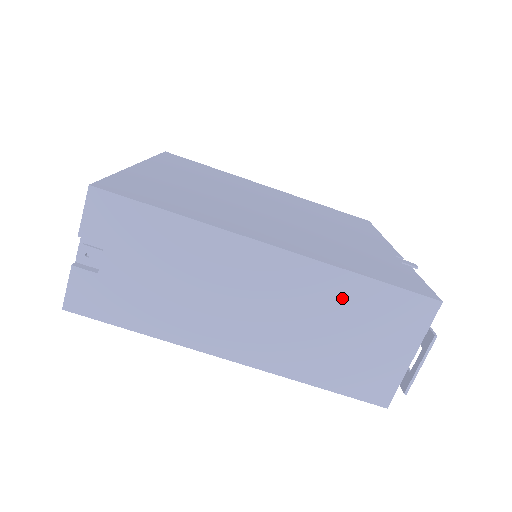
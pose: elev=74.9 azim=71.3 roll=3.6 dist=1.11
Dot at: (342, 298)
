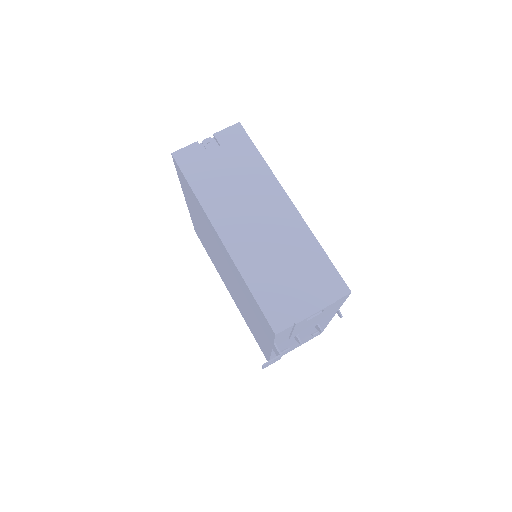
Dot at: (303, 250)
